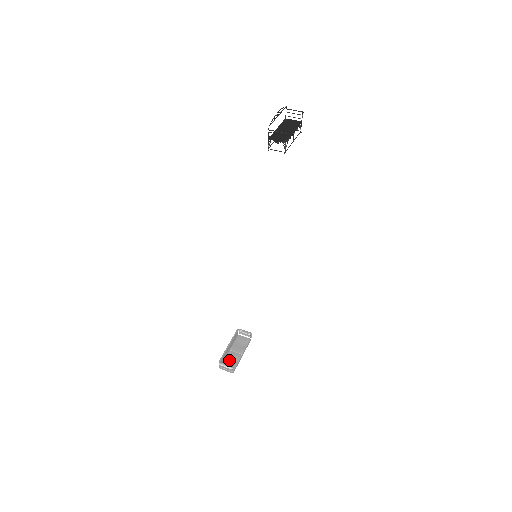
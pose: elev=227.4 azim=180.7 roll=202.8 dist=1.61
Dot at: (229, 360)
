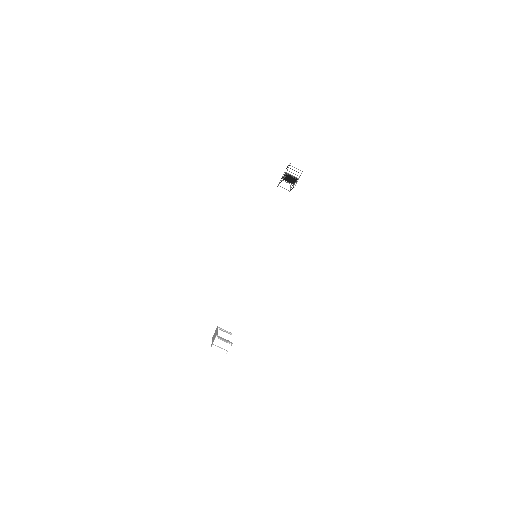
Dot at: occluded
